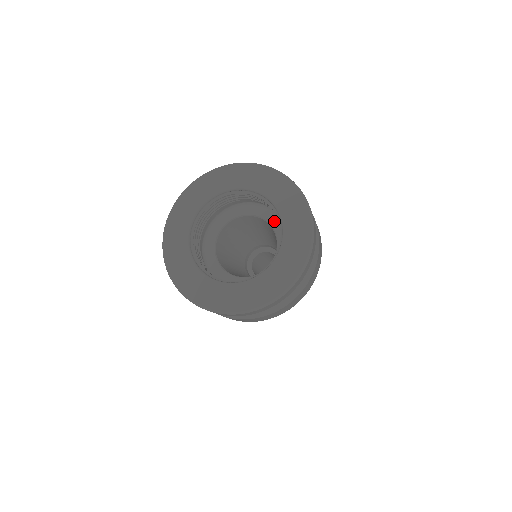
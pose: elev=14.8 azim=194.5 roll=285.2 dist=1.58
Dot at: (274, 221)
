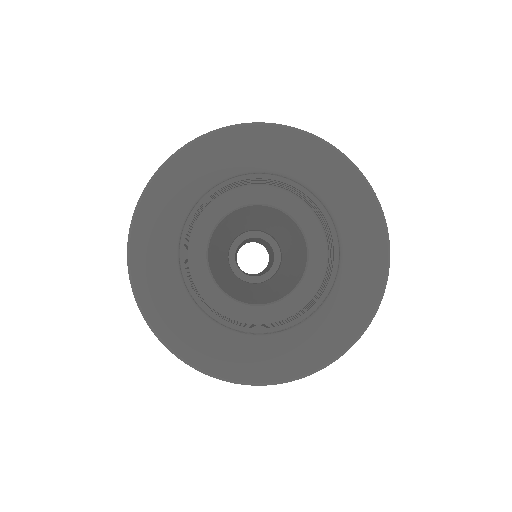
Dot at: (293, 208)
